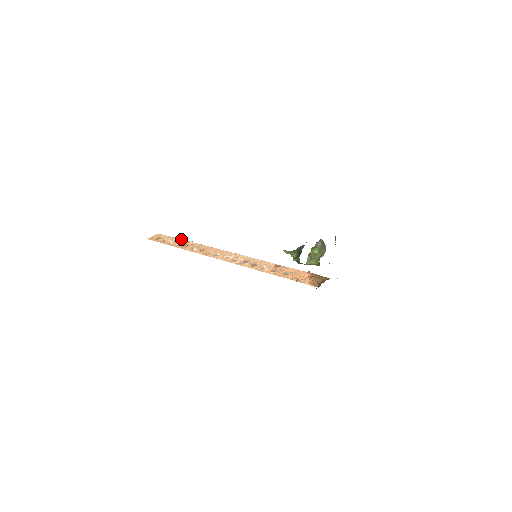
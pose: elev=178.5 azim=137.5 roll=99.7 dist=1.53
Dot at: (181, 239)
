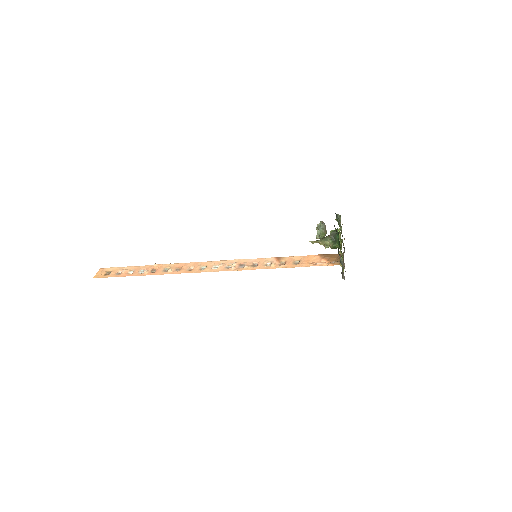
Dot at: occluded
